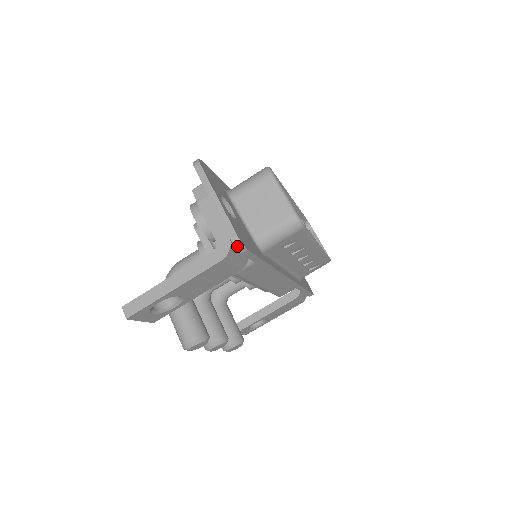
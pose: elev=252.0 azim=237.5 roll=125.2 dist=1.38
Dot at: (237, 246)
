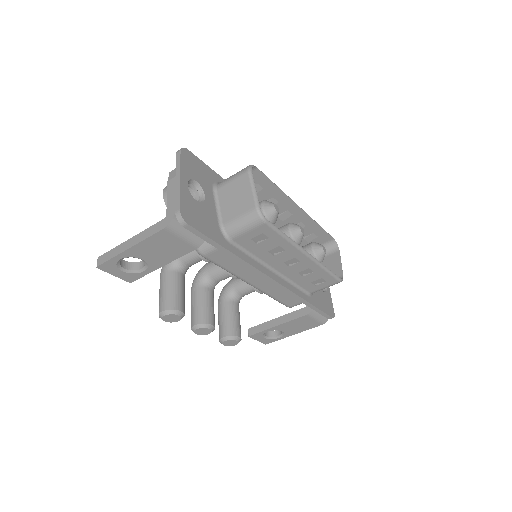
Dot at: (178, 218)
